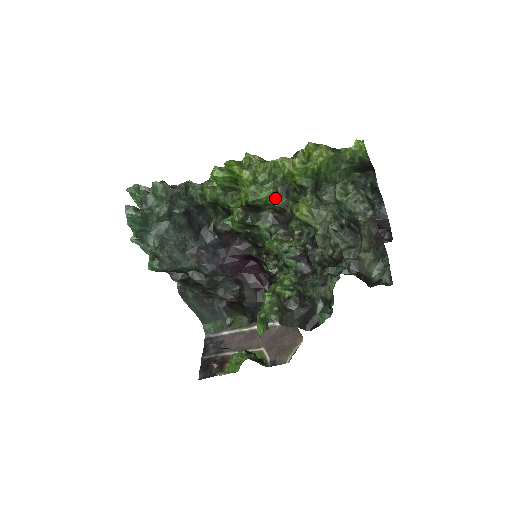
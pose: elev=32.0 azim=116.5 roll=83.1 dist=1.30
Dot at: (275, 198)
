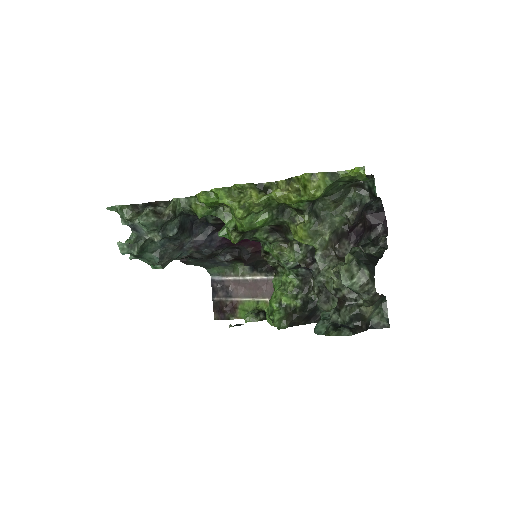
Dot at: (271, 221)
